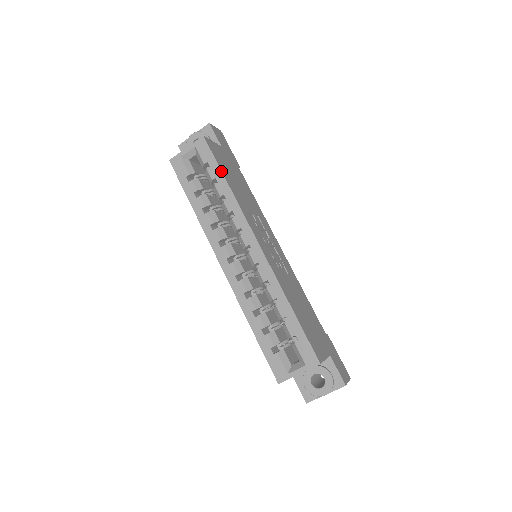
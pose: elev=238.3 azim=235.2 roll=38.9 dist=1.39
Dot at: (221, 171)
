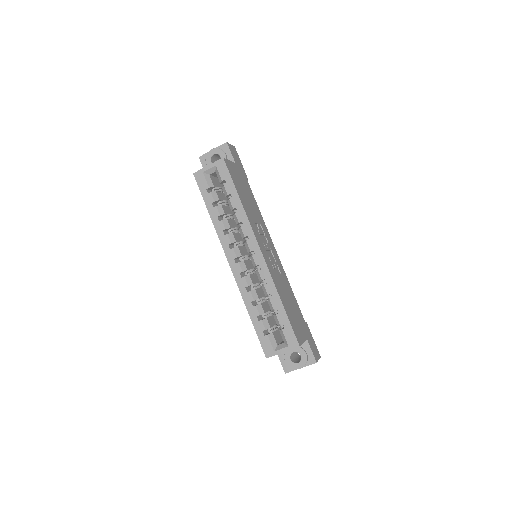
Dot at: (235, 189)
